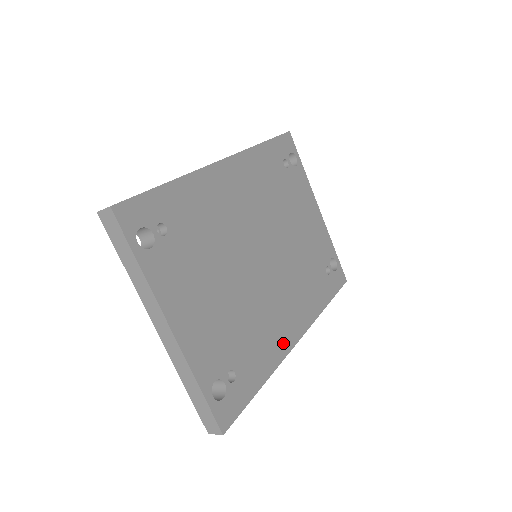
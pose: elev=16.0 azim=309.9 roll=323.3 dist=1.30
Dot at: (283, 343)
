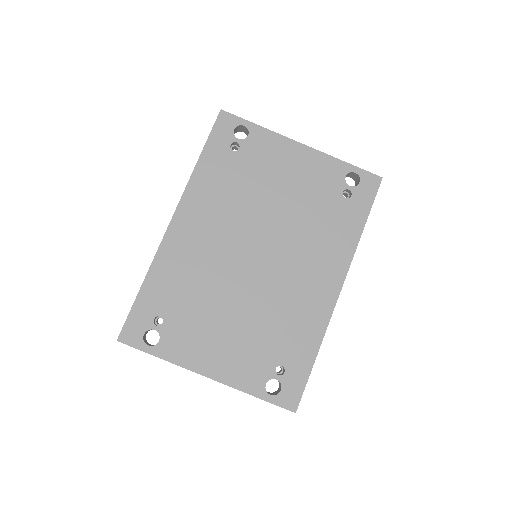
Dot at: (322, 307)
